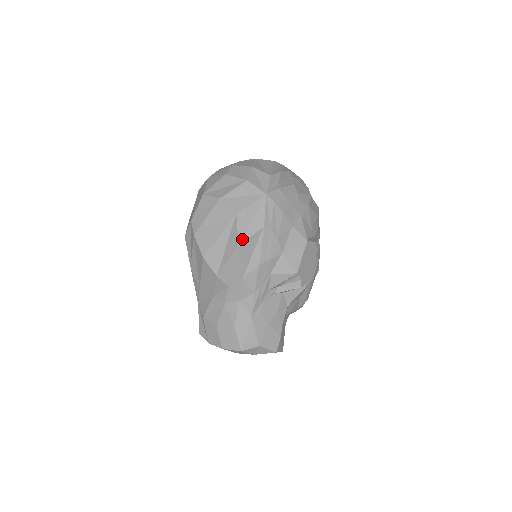
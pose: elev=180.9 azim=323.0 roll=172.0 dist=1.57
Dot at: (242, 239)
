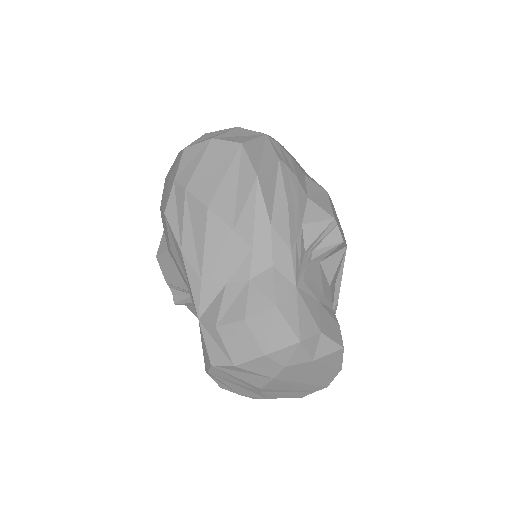
Dot at: (258, 169)
